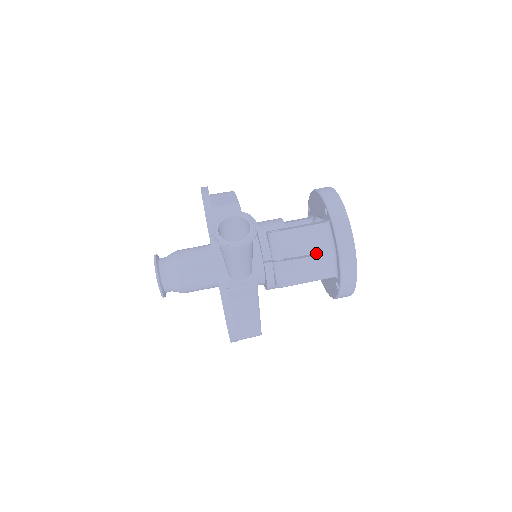
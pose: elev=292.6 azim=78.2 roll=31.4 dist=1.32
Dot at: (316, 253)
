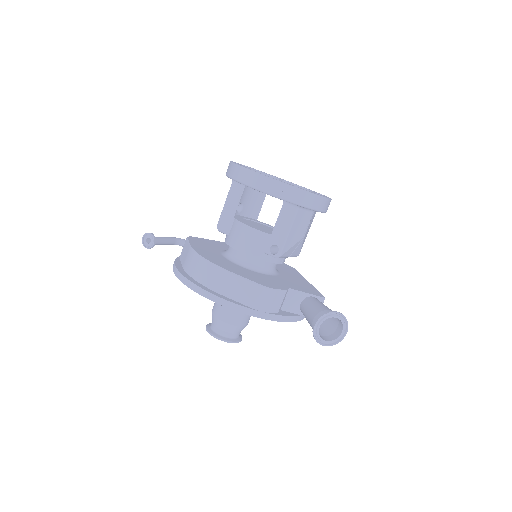
Dot at: (307, 226)
